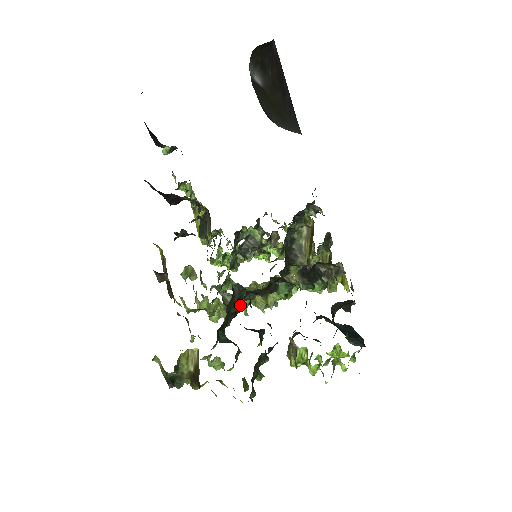
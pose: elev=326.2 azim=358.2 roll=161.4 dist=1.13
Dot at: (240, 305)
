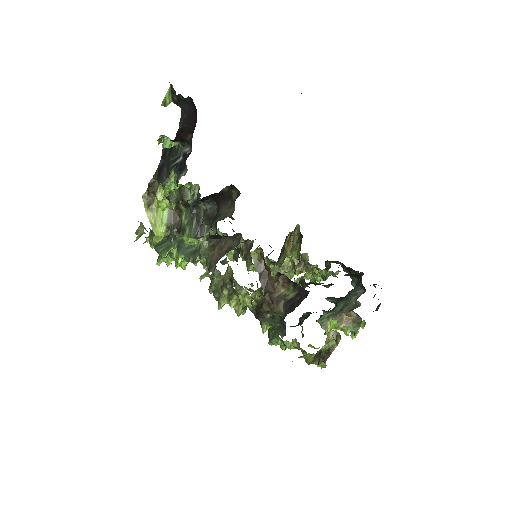
Dot at: occluded
